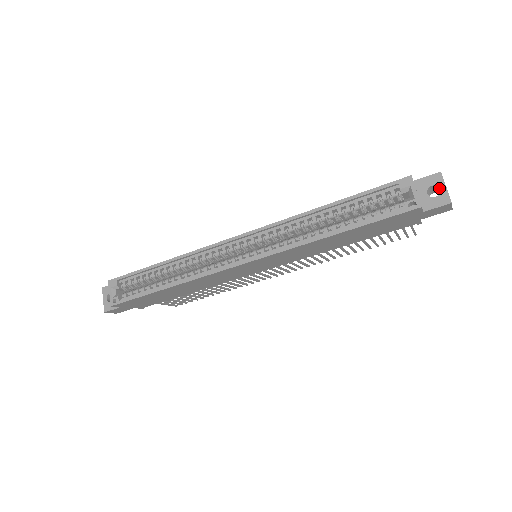
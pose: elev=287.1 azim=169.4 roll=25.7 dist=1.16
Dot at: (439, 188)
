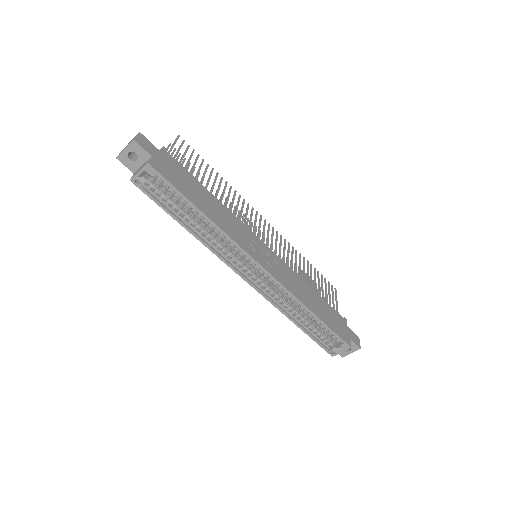
Dot at: (350, 351)
